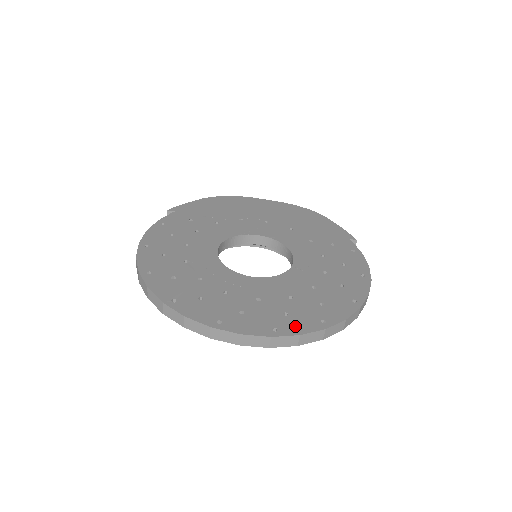
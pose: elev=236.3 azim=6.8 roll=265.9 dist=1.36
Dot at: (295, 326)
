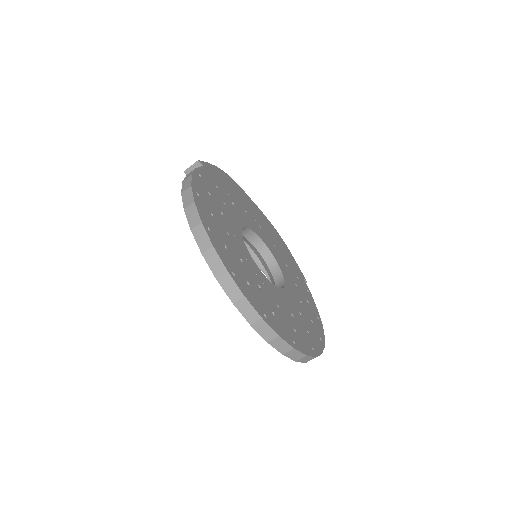
Dot at: (302, 345)
